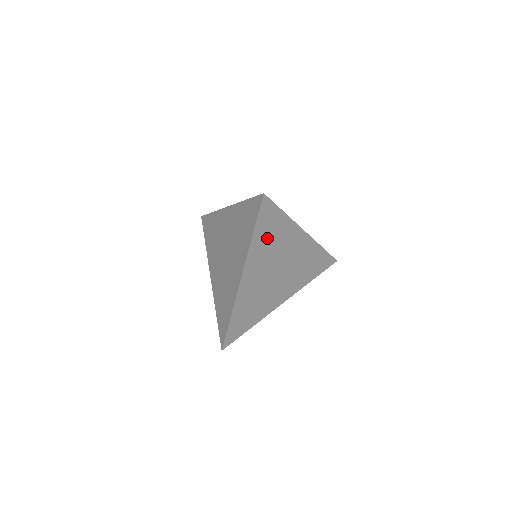
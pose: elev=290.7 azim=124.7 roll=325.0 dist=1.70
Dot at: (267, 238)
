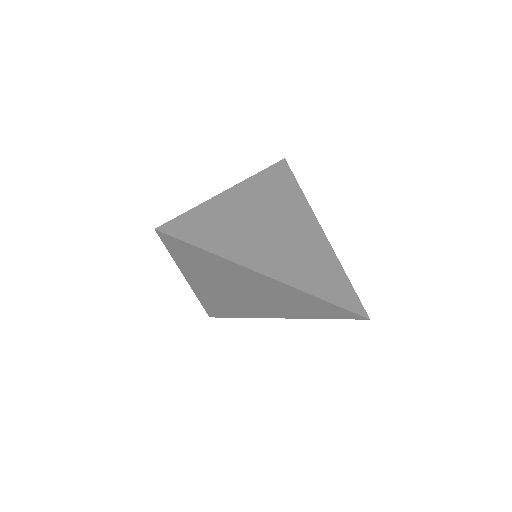
Dot at: (199, 264)
